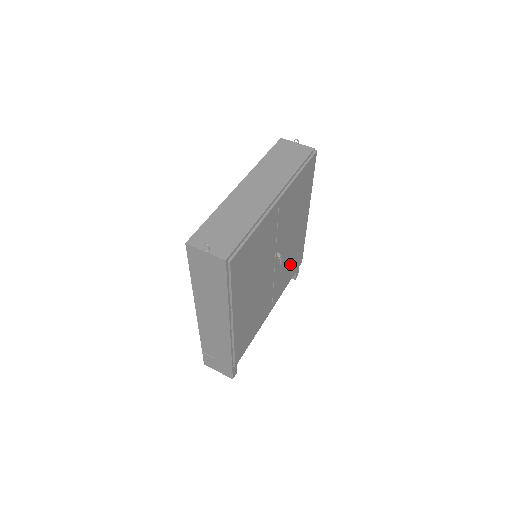
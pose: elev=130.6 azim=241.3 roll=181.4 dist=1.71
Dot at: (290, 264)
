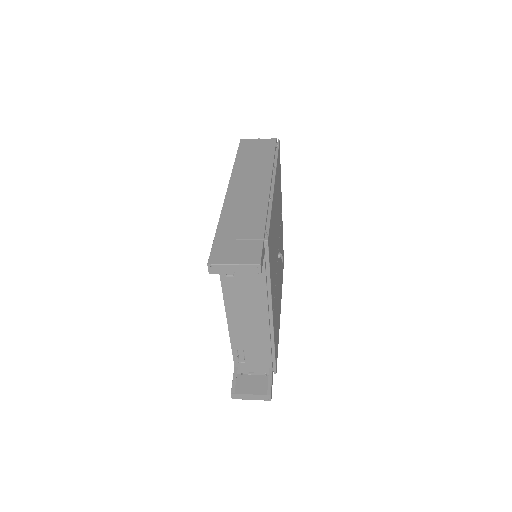
Dot at: occluded
